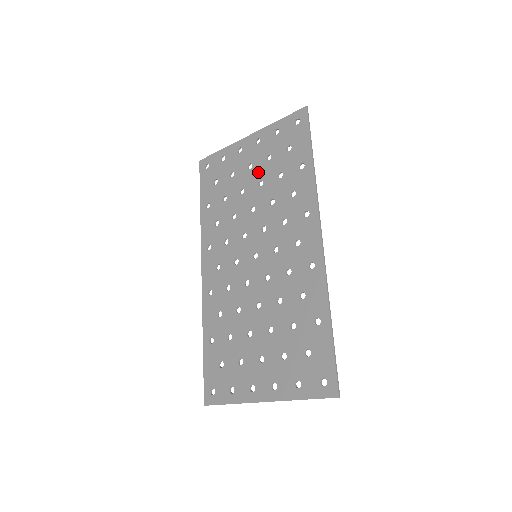
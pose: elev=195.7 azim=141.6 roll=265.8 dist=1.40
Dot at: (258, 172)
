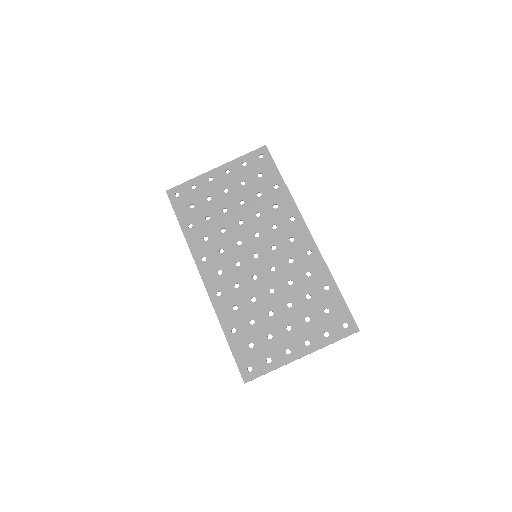
Dot at: (236, 194)
